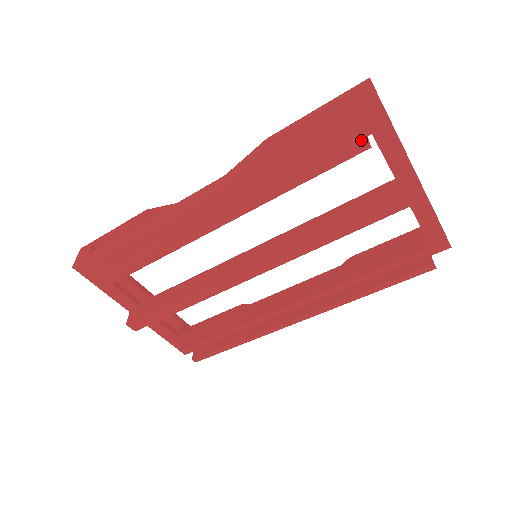
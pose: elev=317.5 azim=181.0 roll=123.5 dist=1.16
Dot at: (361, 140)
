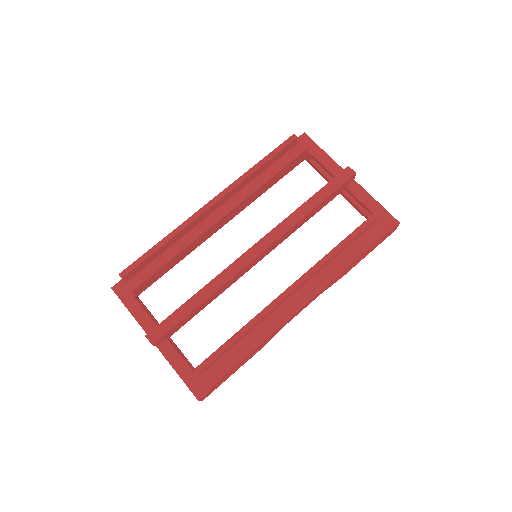
Dot at: (302, 148)
